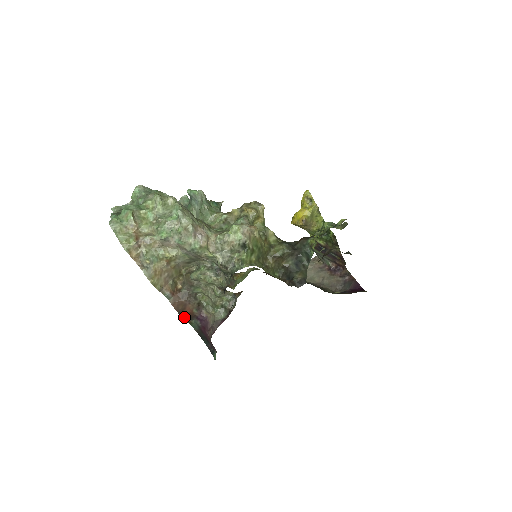
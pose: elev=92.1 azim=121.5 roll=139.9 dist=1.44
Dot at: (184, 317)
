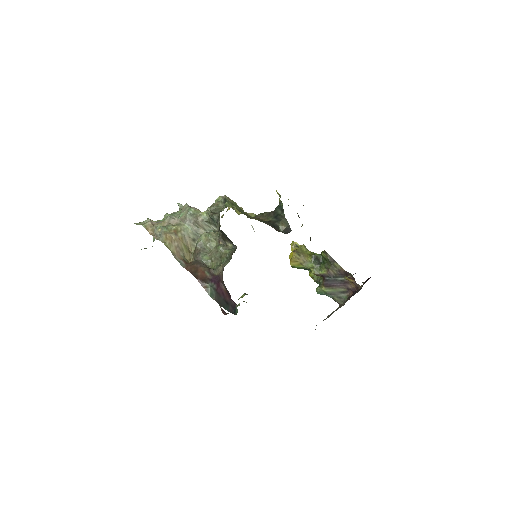
Dot at: (198, 279)
